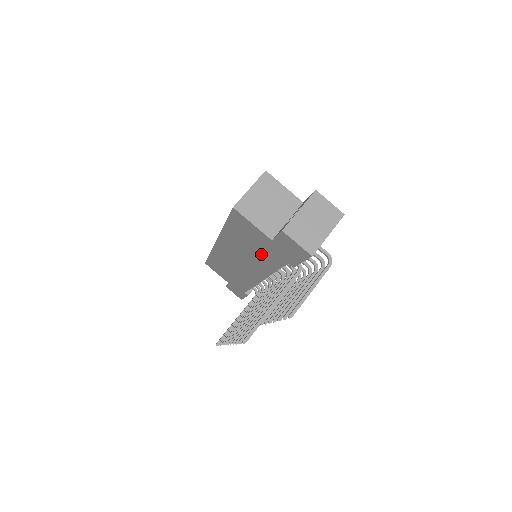
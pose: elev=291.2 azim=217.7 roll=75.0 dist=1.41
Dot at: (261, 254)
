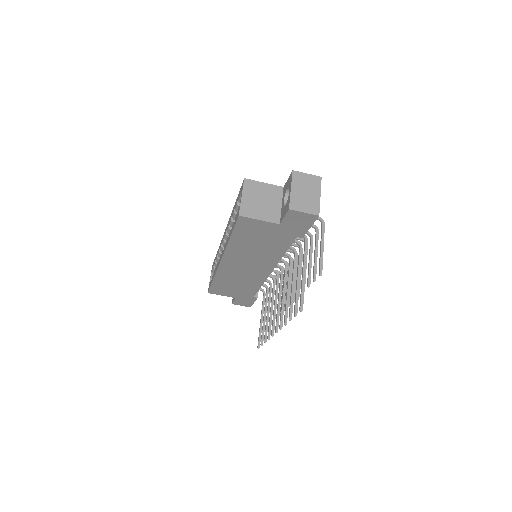
Dot at: (269, 244)
